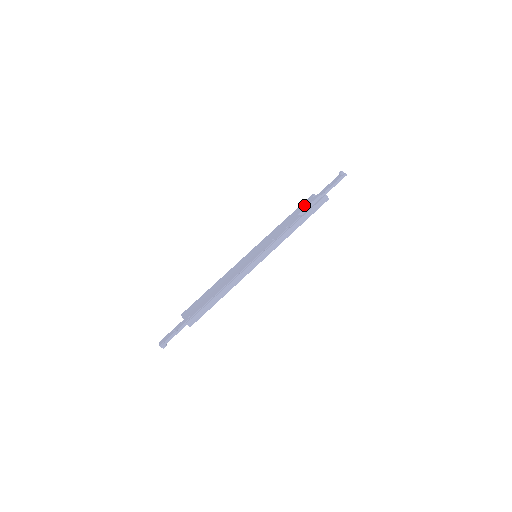
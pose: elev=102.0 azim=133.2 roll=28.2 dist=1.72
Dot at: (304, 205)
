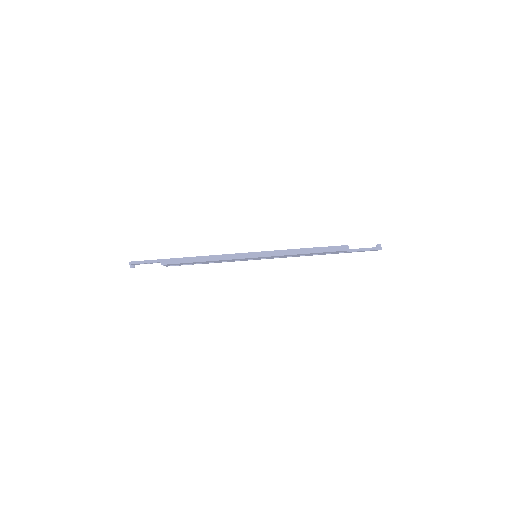
Dot at: occluded
